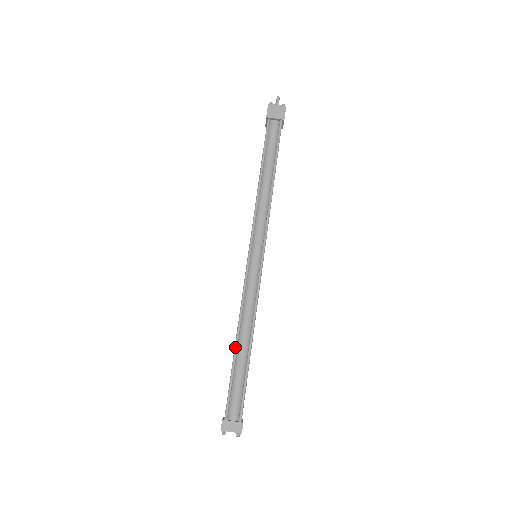
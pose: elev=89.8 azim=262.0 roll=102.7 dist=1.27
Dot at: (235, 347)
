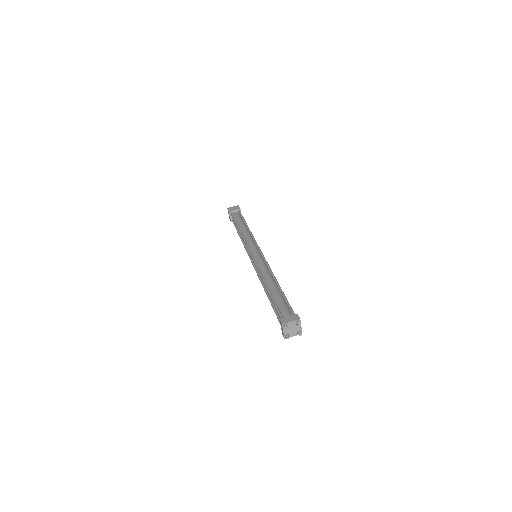
Dot at: (266, 287)
